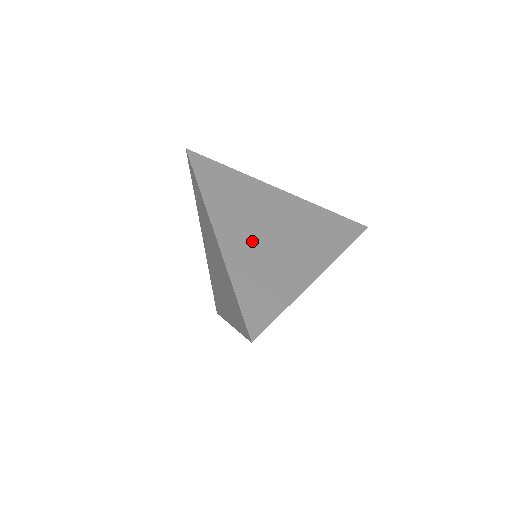
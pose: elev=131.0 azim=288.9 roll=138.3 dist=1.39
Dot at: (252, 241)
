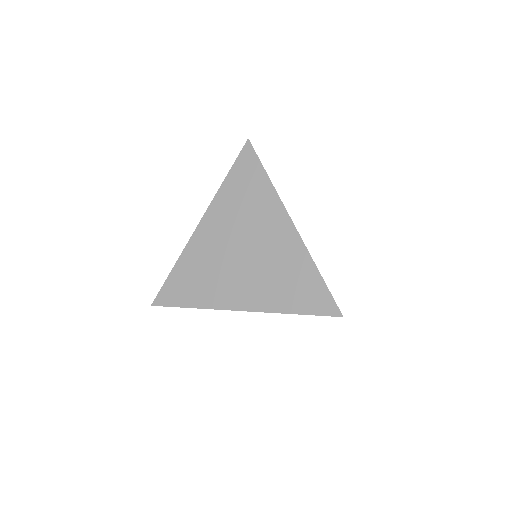
Dot at: occluded
